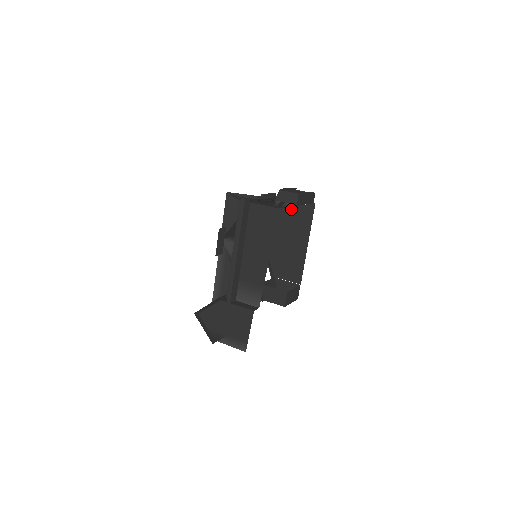
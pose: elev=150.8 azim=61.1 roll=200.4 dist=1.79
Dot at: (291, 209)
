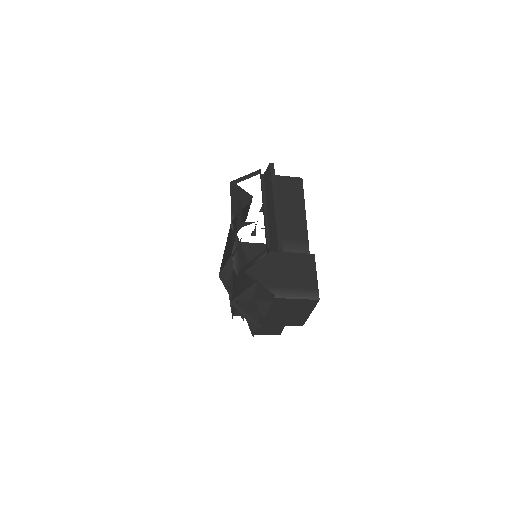
Dot at: (248, 251)
